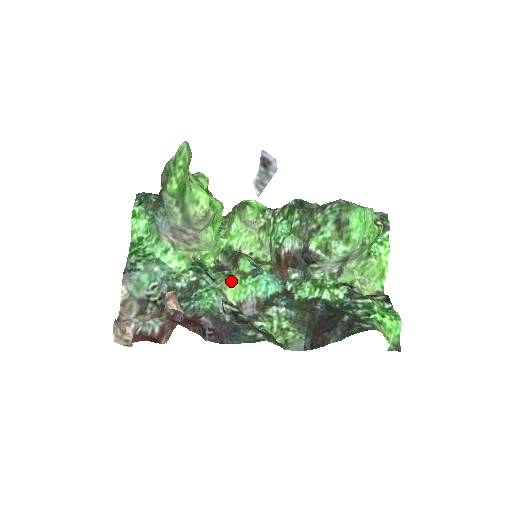
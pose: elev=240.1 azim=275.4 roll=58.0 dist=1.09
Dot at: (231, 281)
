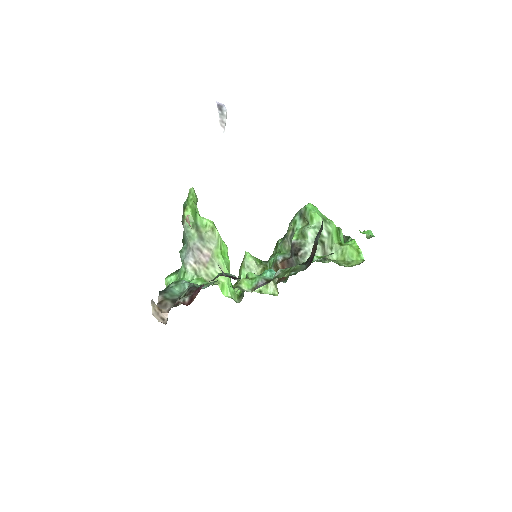
Dot at: (243, 278)
